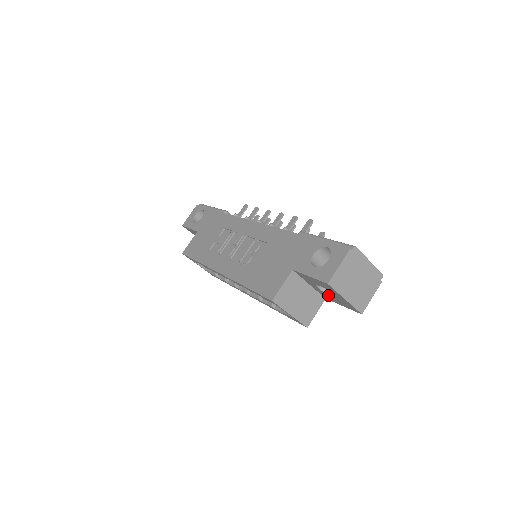
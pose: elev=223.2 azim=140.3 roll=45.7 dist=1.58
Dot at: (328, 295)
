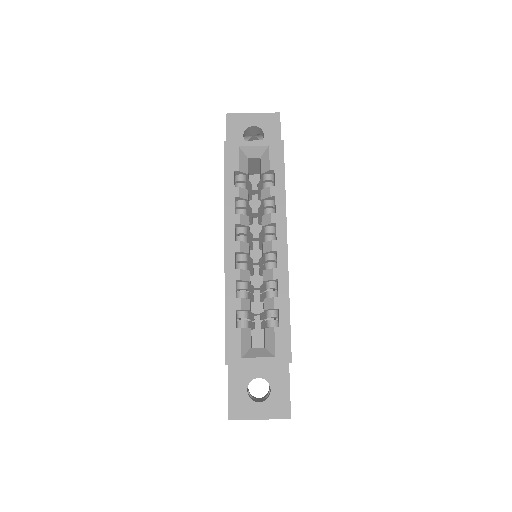
Dot at: occluded
